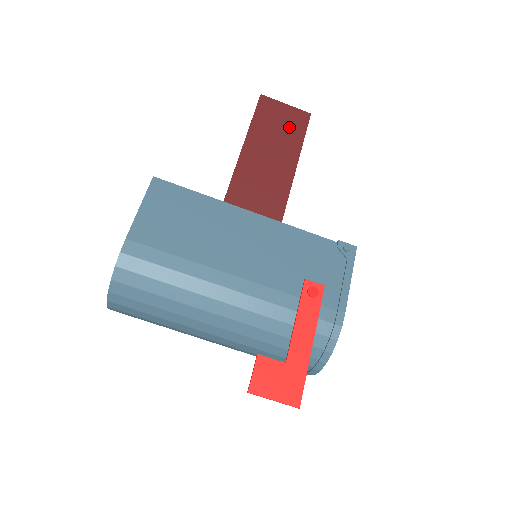
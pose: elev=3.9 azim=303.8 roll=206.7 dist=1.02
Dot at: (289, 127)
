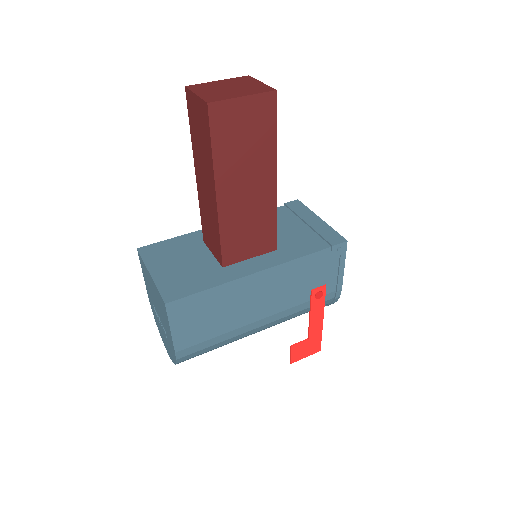
Dot at: (256, 131)
